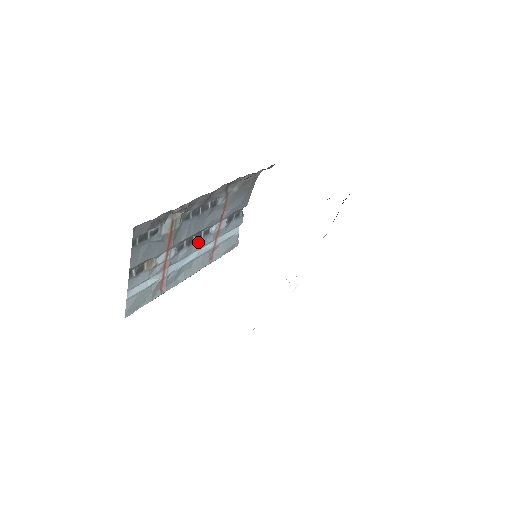
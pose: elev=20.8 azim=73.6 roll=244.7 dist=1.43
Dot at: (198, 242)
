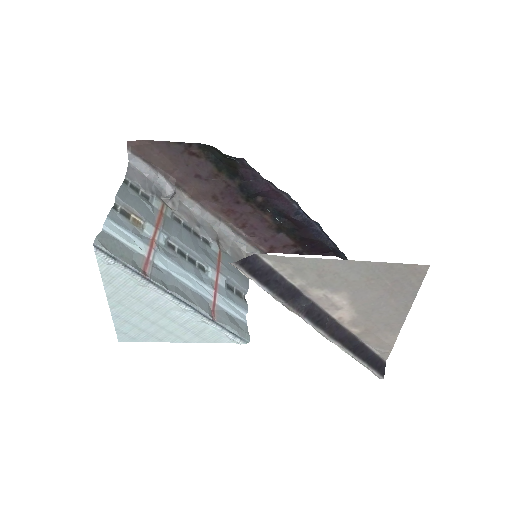
Dot at: (192, 266)
